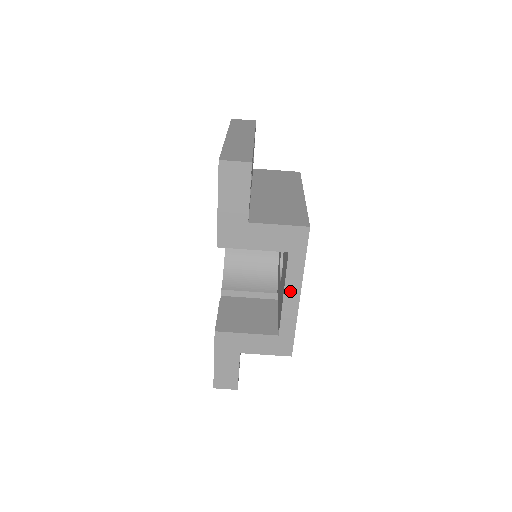
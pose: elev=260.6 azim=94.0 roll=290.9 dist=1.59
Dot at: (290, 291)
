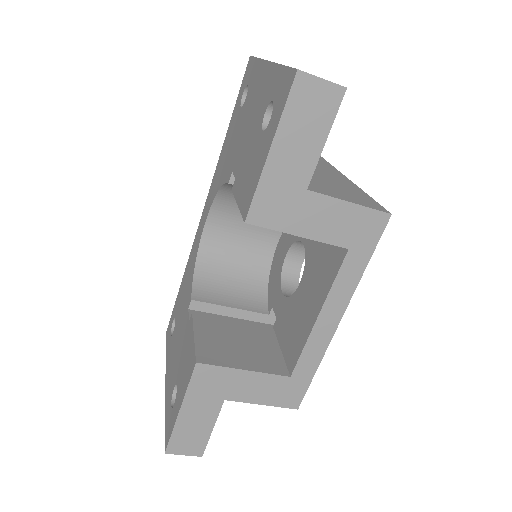
Dot at: (330, 310)
